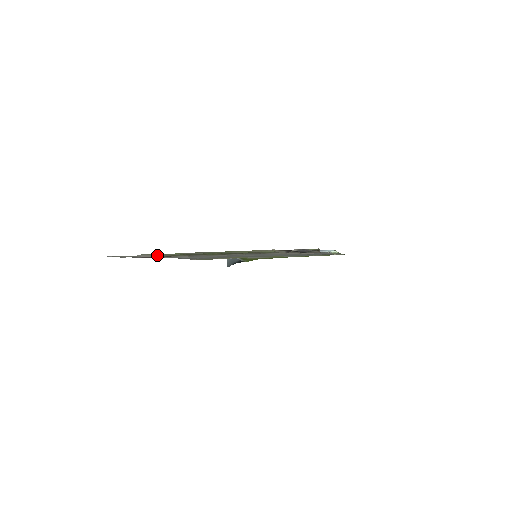
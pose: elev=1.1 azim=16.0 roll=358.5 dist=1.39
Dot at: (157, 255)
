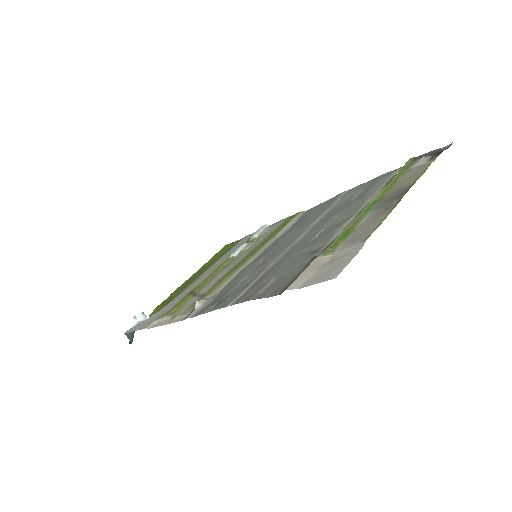
Dot at: (339, 248)
